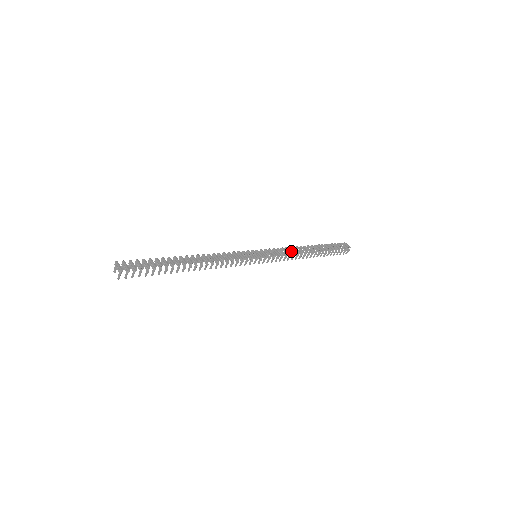
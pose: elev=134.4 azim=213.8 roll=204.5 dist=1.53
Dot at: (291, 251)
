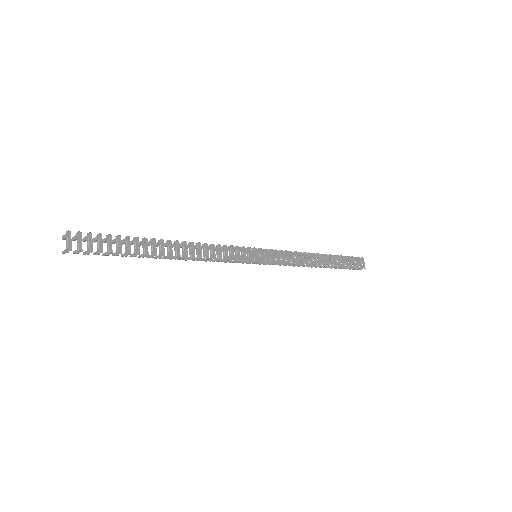
Dot at: (299, 258)
